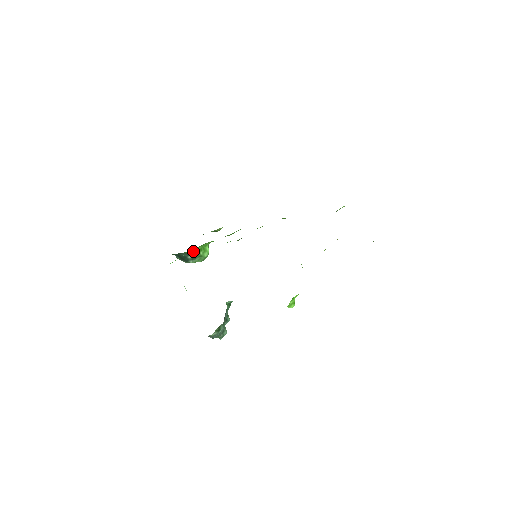
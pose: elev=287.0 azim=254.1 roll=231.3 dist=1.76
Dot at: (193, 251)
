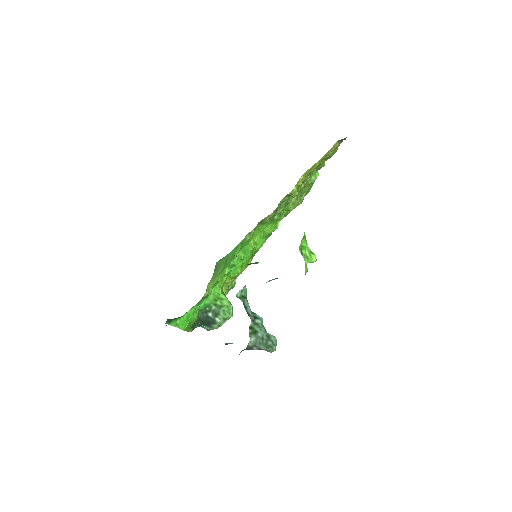
Dot at: (206, 304)
